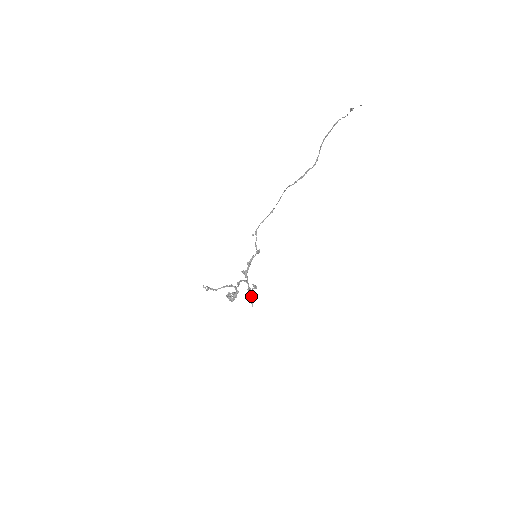
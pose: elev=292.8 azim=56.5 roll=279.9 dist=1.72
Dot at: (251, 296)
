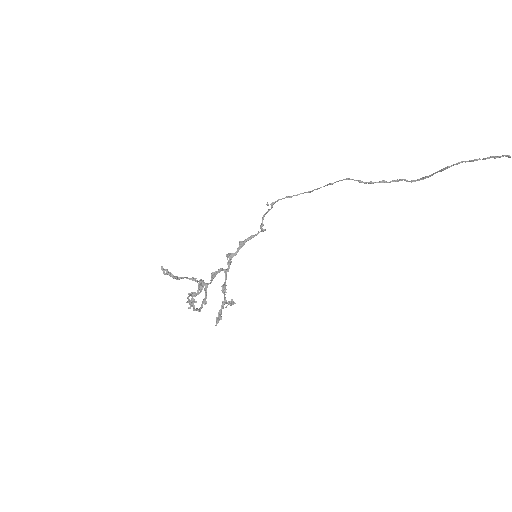
Dot at: (221, 310)
